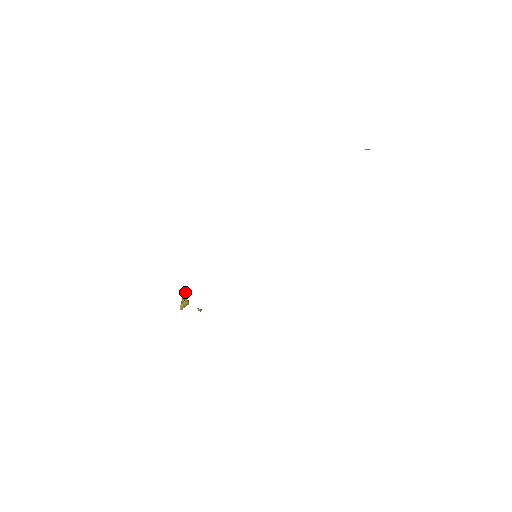
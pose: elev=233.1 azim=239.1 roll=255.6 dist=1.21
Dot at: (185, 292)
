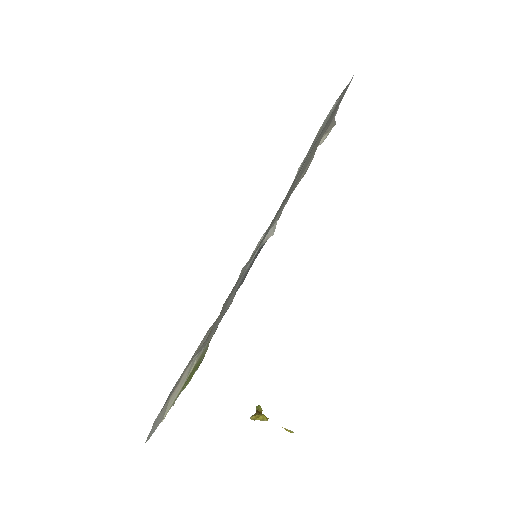
Dot at: (261, 409)
